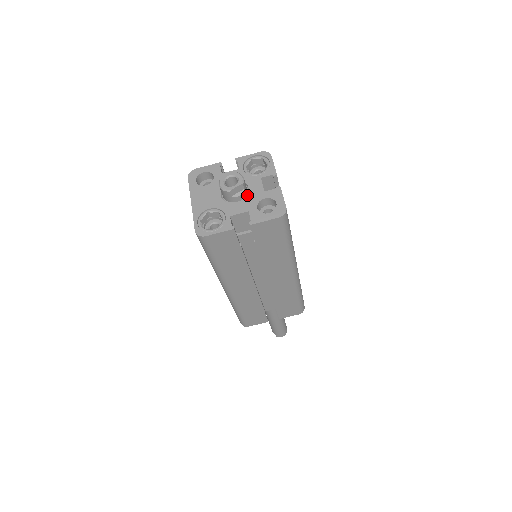
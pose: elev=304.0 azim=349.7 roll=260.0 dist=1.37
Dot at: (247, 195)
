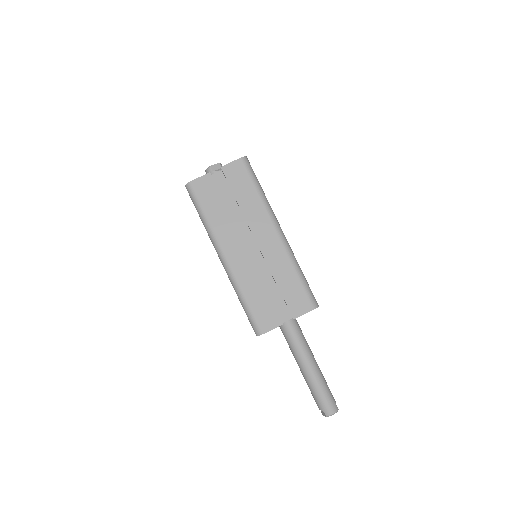
Dot at: occluded
